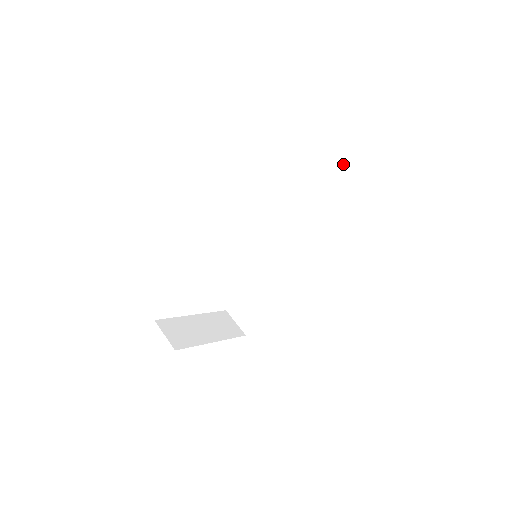
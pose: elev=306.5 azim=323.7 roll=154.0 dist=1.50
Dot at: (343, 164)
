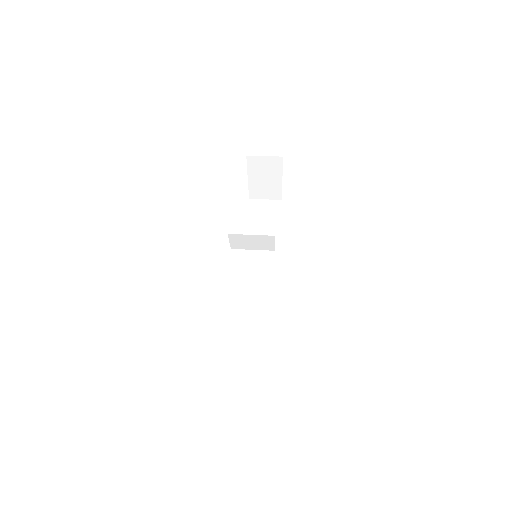
Dot at: (264, 202)
